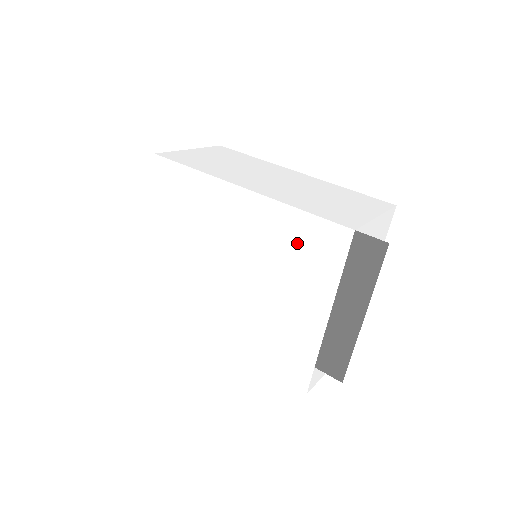
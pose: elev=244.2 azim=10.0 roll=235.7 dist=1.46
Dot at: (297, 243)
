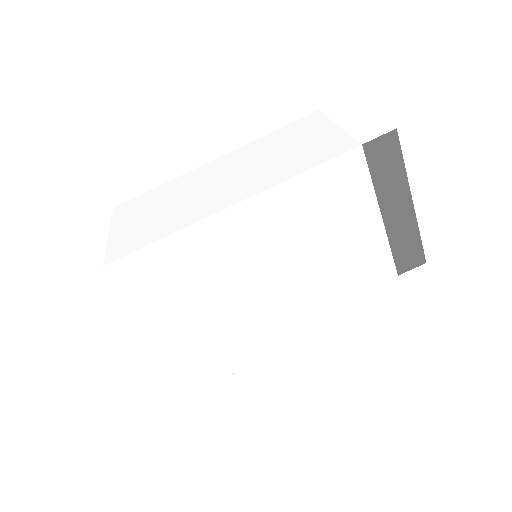
Dot at: (319, 202)
